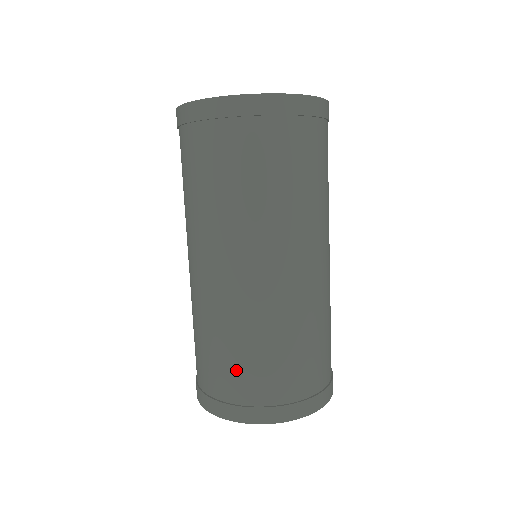
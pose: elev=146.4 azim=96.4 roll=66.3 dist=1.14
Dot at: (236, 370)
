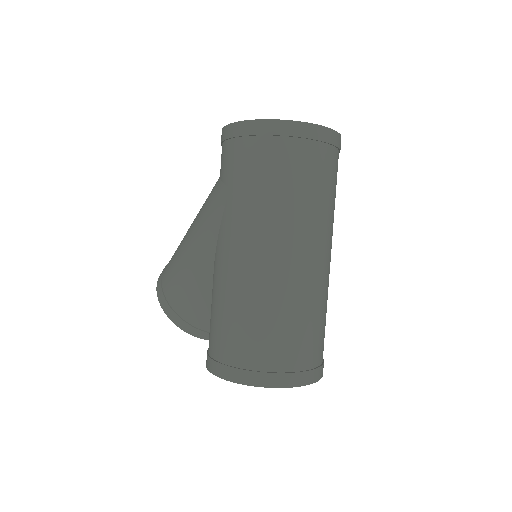
Dot at: (283, 341)
